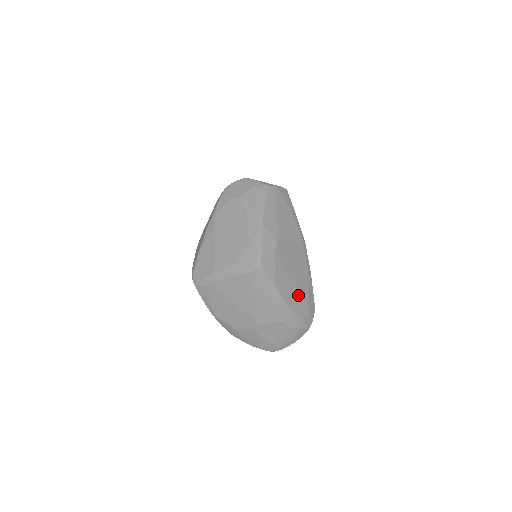
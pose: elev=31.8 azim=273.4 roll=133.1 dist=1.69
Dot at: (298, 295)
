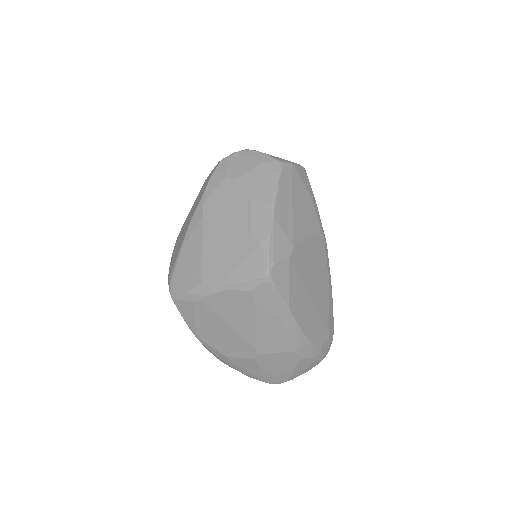
Dot at: (316, 316)
